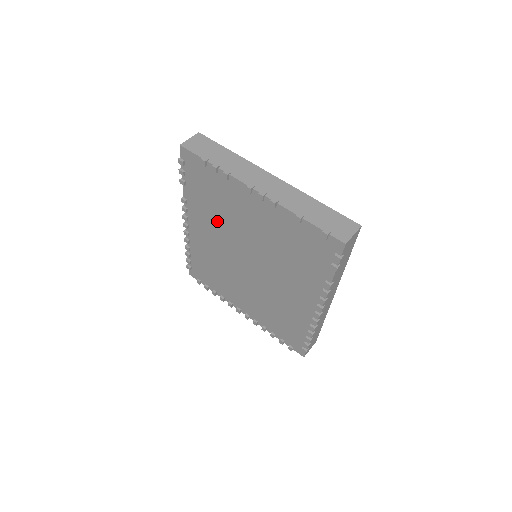
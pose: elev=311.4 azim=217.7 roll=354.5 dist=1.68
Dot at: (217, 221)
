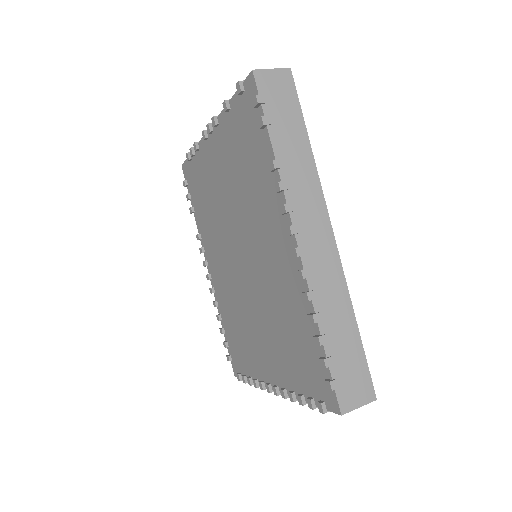
Dot at: (214, 228)
